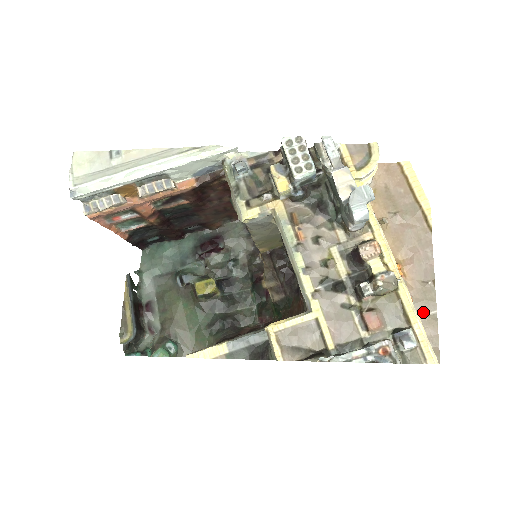
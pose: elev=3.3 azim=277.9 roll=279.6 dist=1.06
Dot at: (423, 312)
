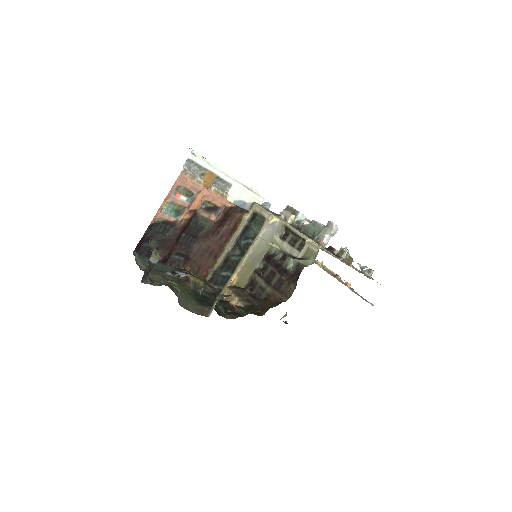
Dot at: (355, 293)
